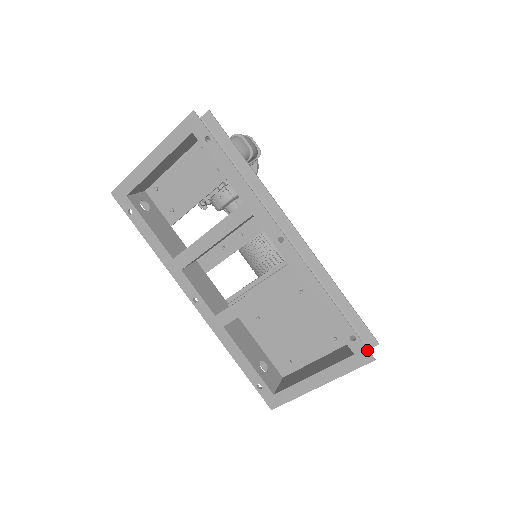
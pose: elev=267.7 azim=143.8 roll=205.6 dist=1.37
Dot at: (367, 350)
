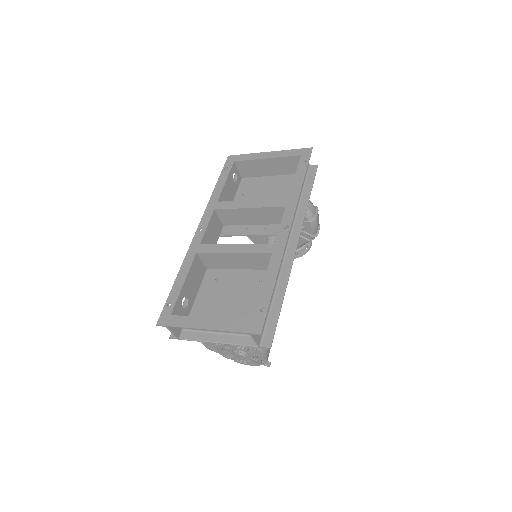
Dot at: (263, 323)
